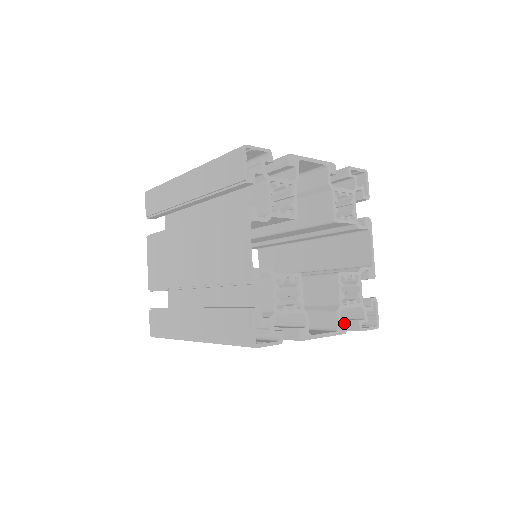
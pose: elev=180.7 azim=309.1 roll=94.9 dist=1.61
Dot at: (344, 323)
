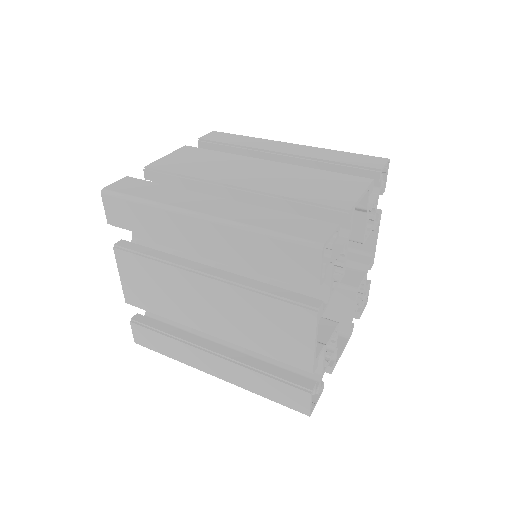
Dot at: (353, 326)
